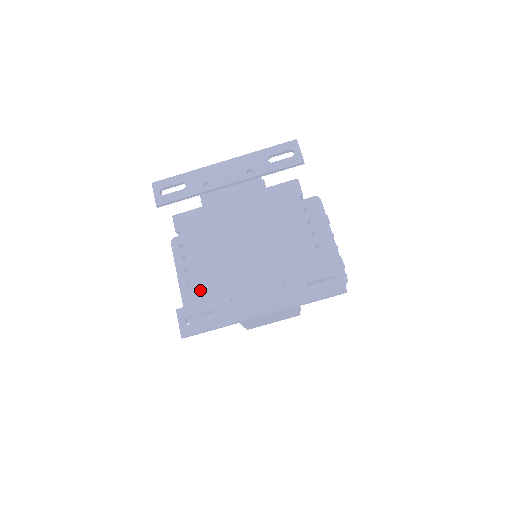
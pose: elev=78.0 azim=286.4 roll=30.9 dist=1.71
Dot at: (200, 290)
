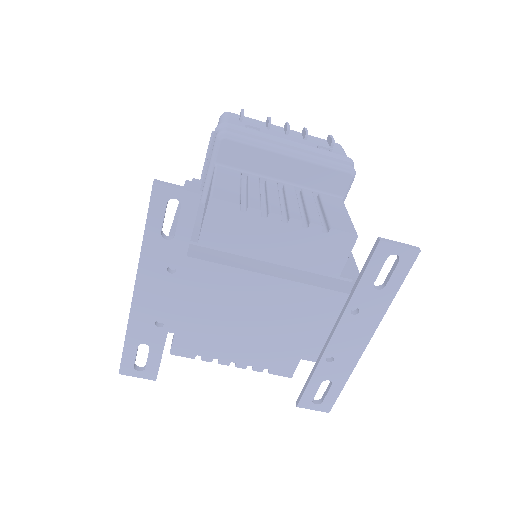
Dot at: (282, 365)
